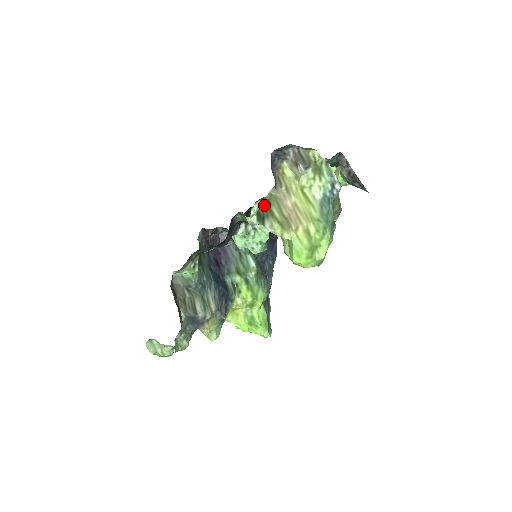
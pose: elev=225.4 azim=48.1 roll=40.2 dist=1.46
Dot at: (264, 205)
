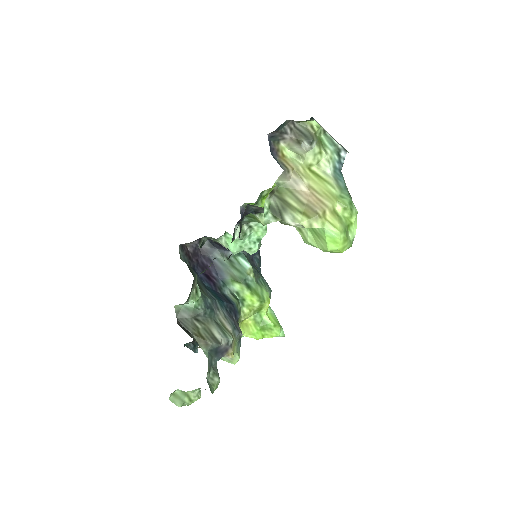
Dot at: (275, 198)
